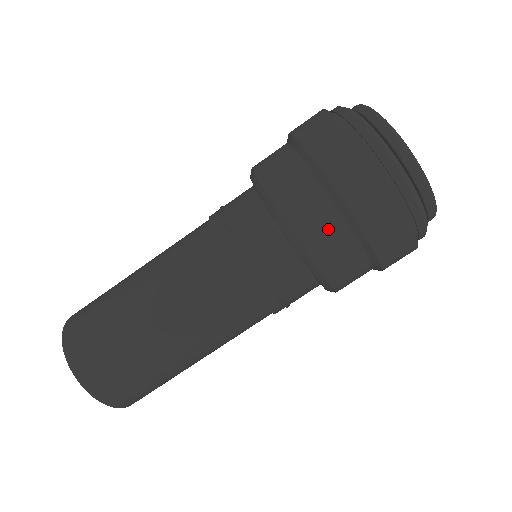
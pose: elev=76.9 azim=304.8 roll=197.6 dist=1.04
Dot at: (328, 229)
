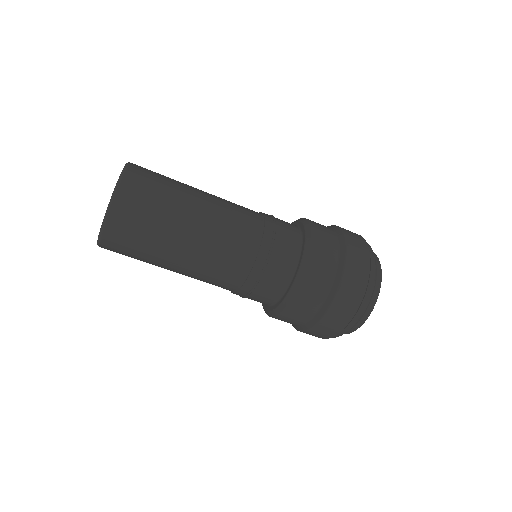
Dot at: (311, 302)
